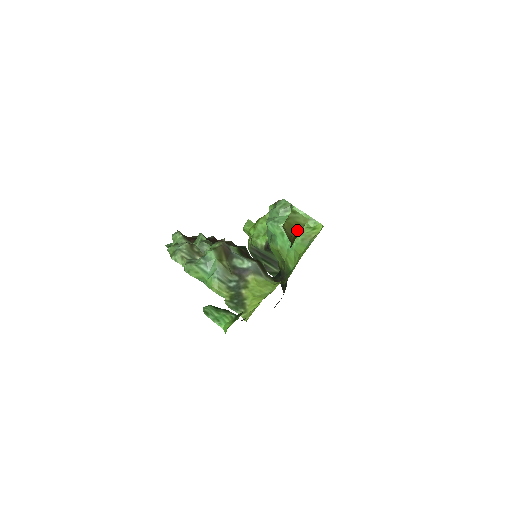
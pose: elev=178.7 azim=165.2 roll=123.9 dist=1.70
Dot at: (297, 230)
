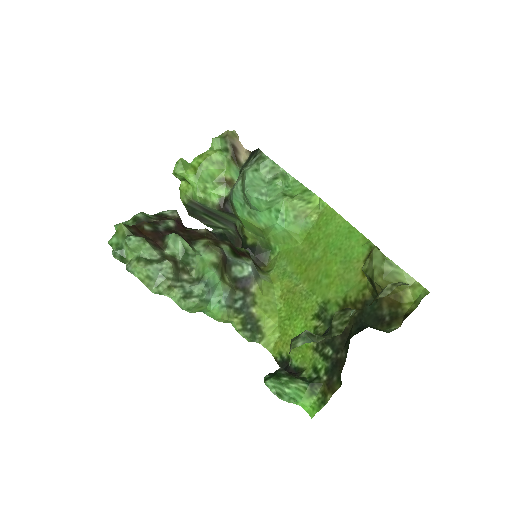
Dot at: (399, 291)
